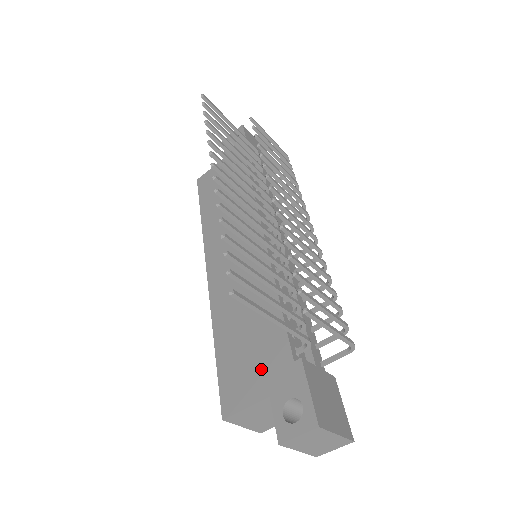
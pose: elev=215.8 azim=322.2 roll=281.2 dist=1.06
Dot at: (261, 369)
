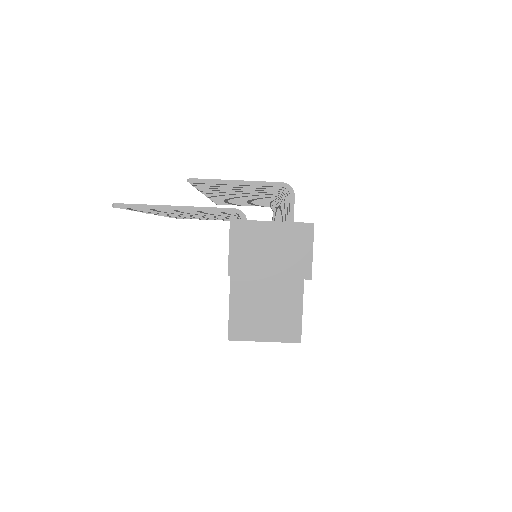
Dot at: occluded
